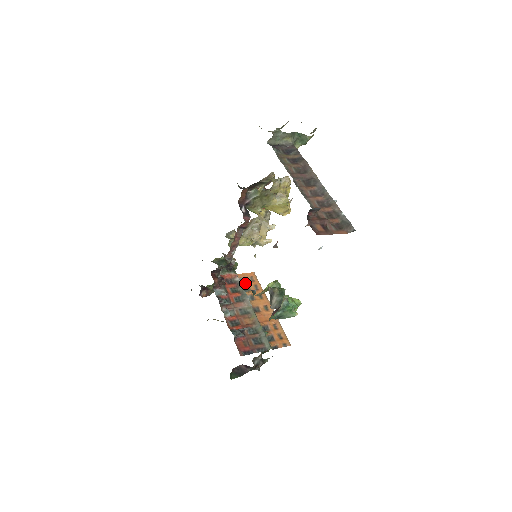
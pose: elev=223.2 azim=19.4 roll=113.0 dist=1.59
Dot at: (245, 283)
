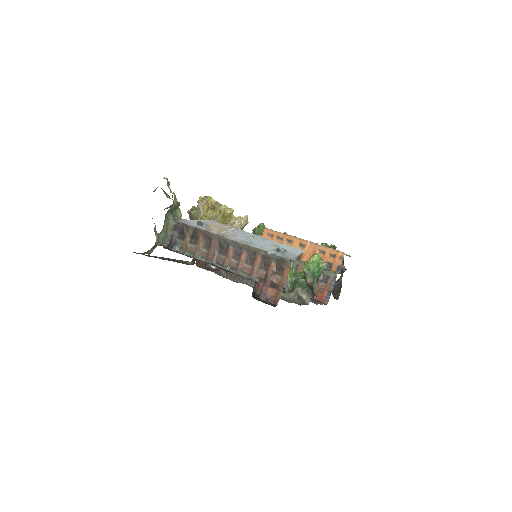
Dot at: occluded
